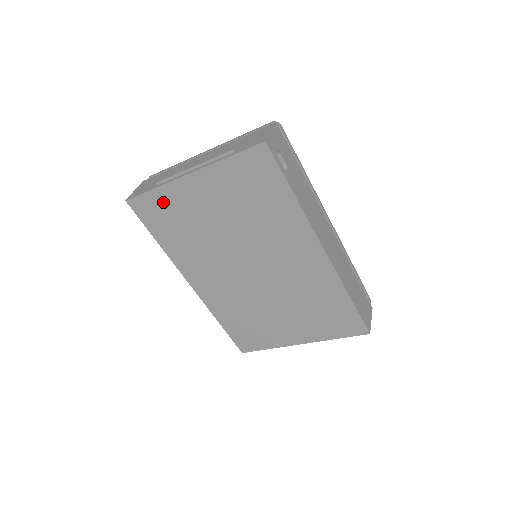
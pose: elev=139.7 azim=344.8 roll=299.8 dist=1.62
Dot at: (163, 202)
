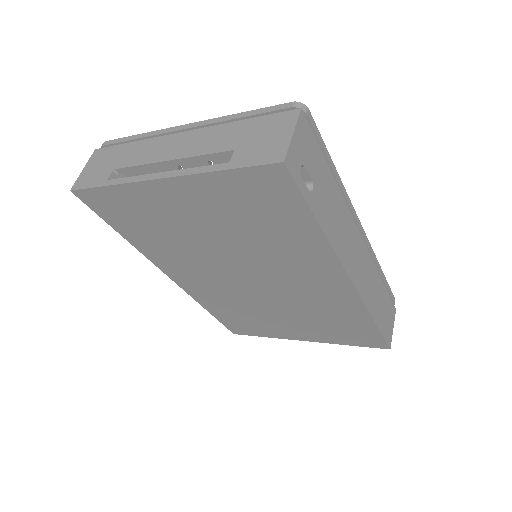
Dot at: (125, 201)
